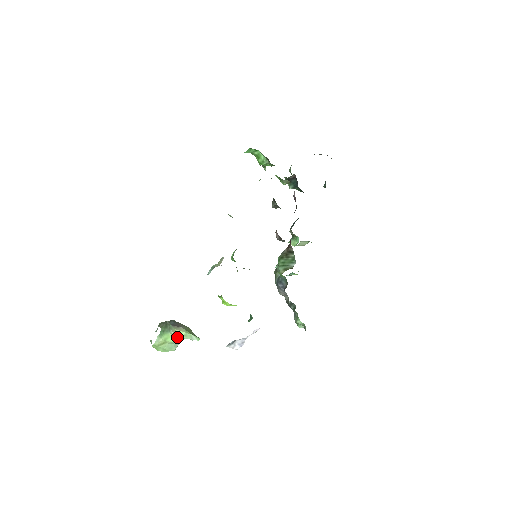
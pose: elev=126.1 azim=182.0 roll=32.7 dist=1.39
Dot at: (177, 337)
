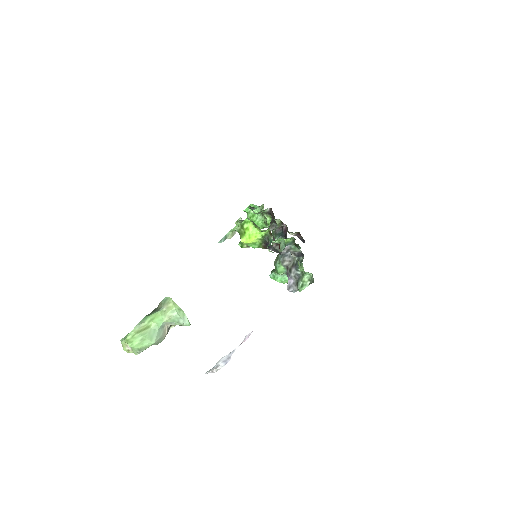
Dot at: (168, 313)
